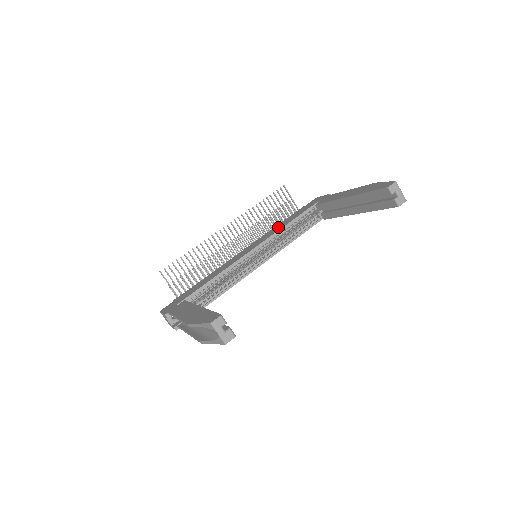
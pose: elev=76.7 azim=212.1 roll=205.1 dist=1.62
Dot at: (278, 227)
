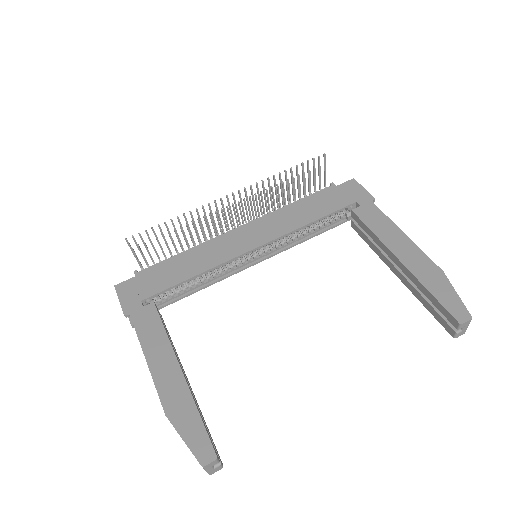
Dot at: (295, 216)
